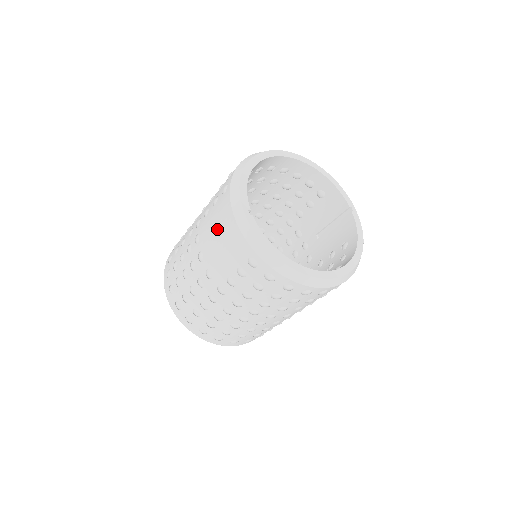
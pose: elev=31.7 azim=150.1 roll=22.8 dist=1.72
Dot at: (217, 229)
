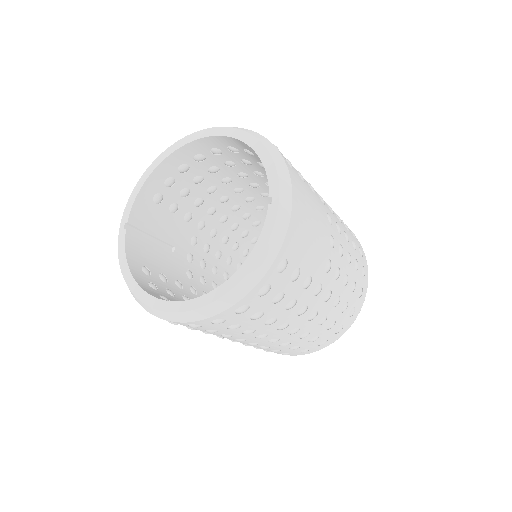
Dot at: occluded
